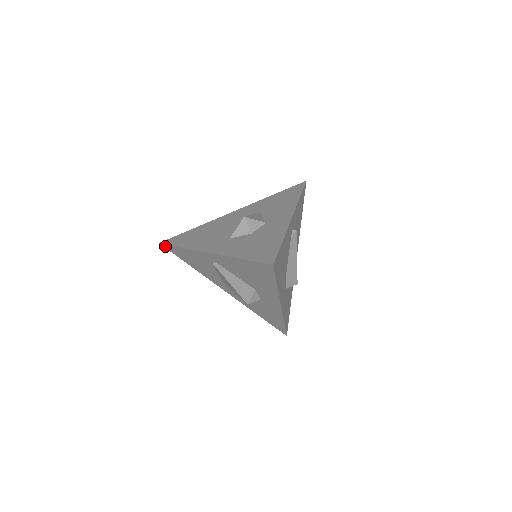
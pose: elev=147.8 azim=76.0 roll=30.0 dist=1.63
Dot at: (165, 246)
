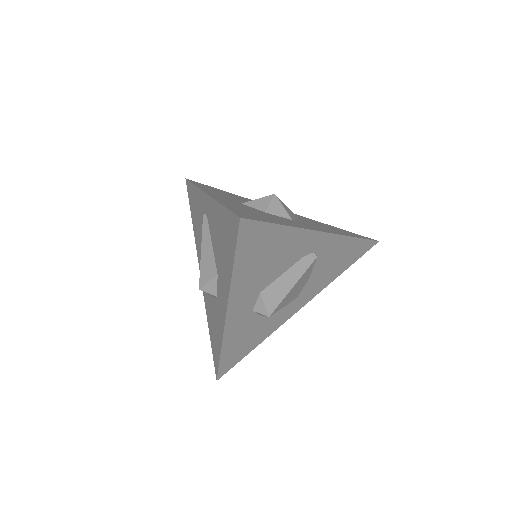
Dot at: (187, 184)
